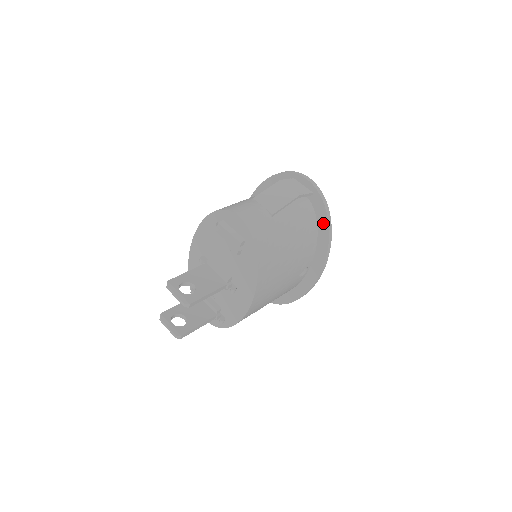
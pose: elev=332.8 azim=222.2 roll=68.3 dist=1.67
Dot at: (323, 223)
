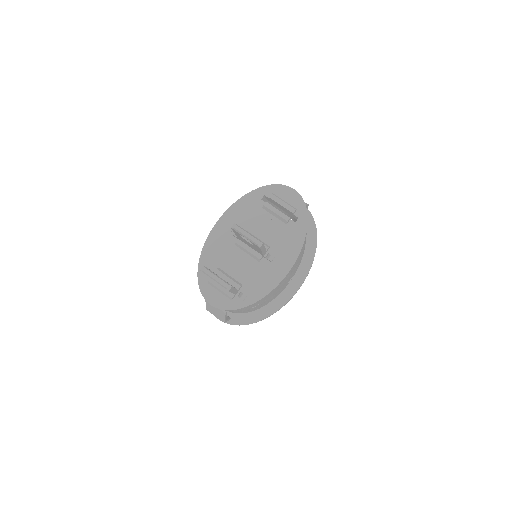
Dot at: (312, 238)
